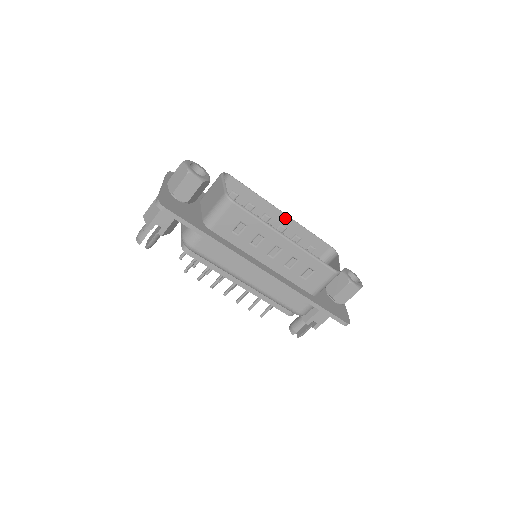
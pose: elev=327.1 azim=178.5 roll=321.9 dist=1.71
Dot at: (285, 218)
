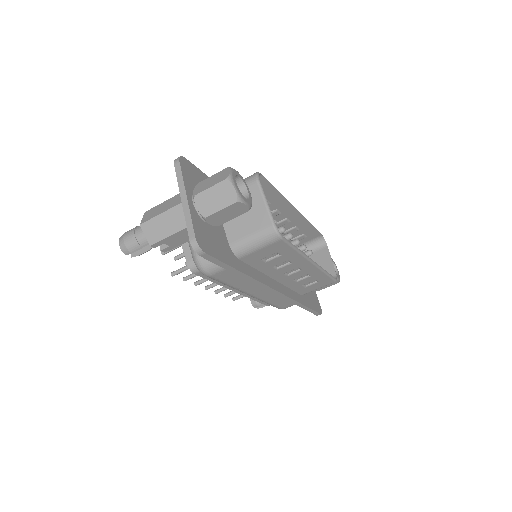
Dot at: (295, 213)
